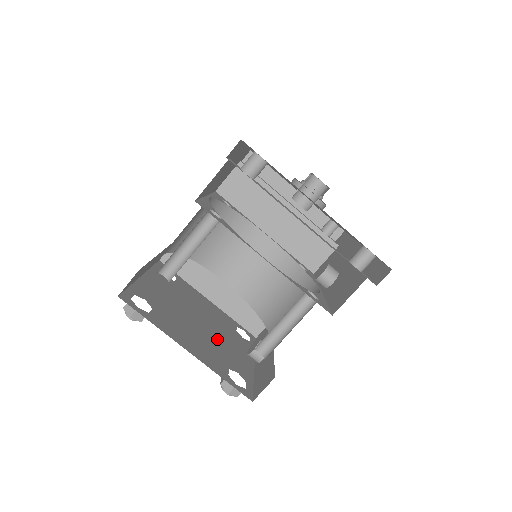
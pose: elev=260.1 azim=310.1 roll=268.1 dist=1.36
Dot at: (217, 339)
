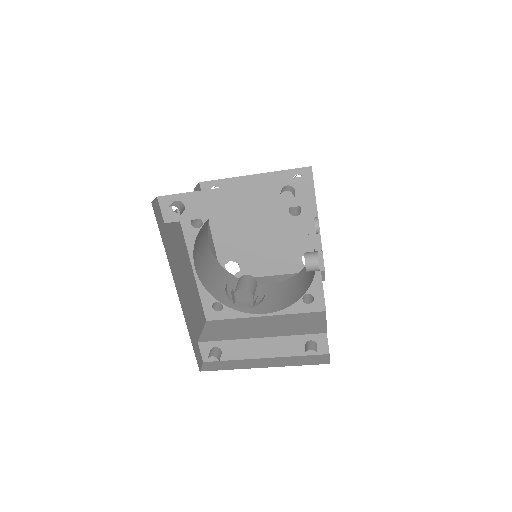
Dot at: (283, 232)
